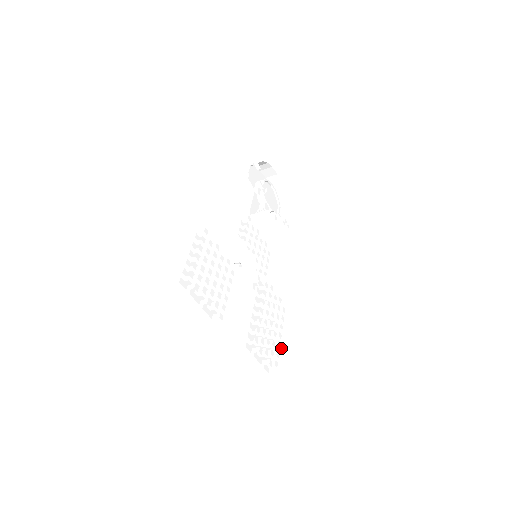
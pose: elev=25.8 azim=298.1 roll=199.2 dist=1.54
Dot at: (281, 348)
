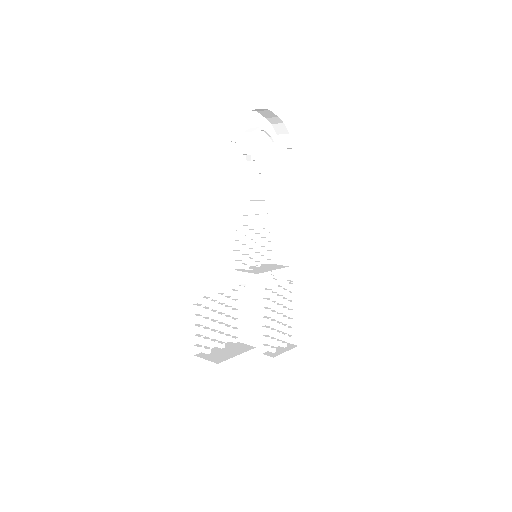
Dot at: (294, 323)
